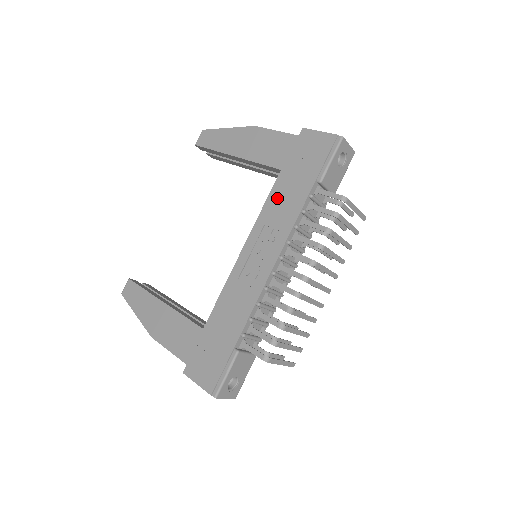
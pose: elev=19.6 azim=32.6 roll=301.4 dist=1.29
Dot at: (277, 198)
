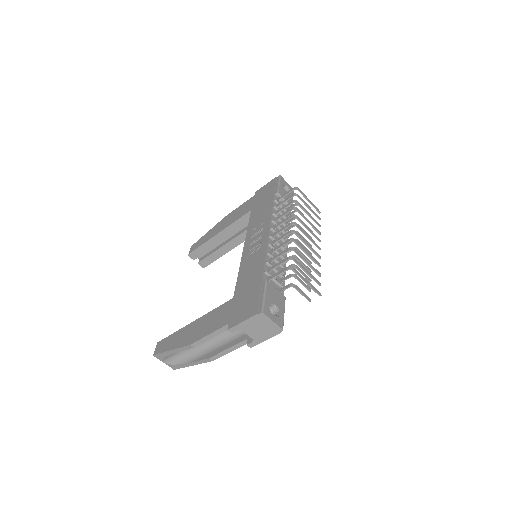
Dot at: (255, 217)
